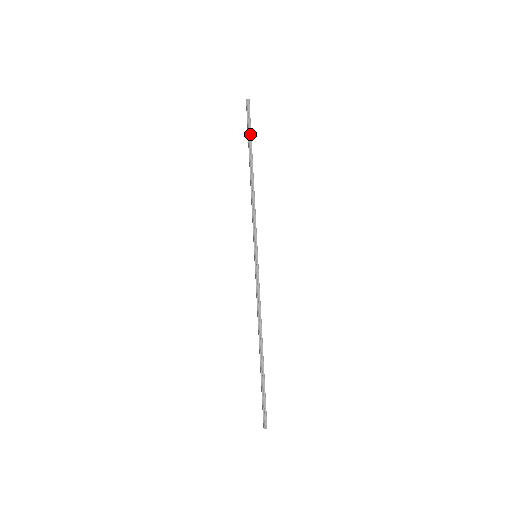
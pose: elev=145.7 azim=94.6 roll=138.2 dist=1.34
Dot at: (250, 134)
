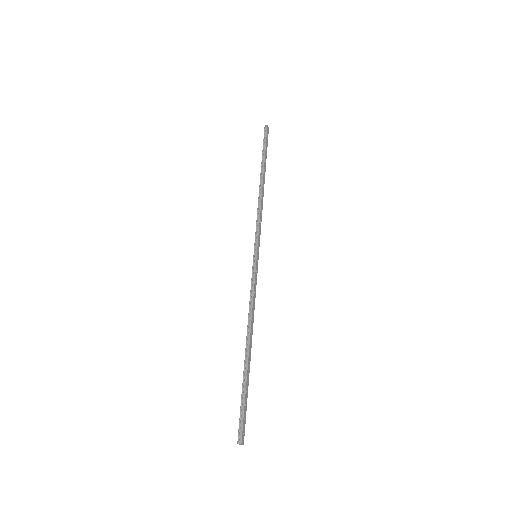
Dot at: (264, 152)
